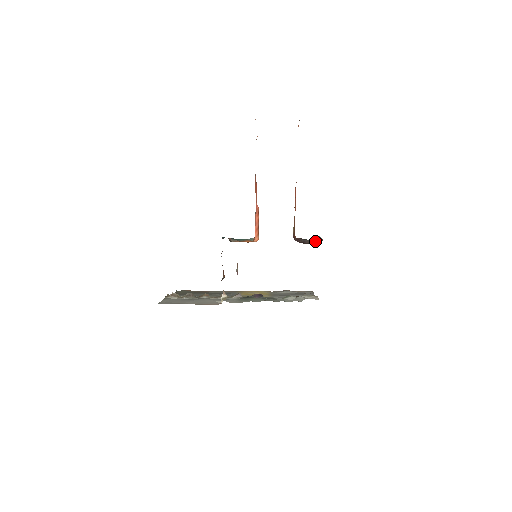
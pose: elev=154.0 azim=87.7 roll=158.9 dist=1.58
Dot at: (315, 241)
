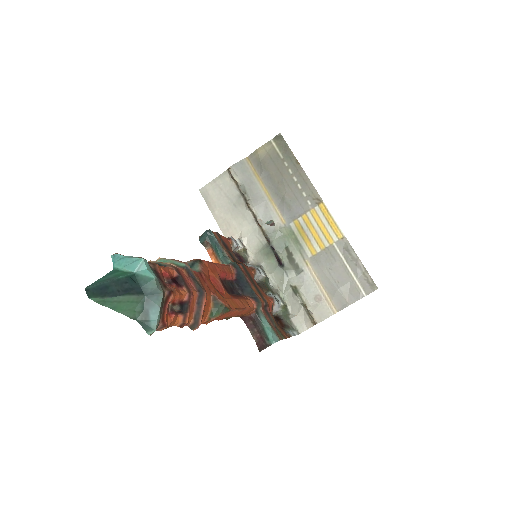
Dot at: (262, 339)
